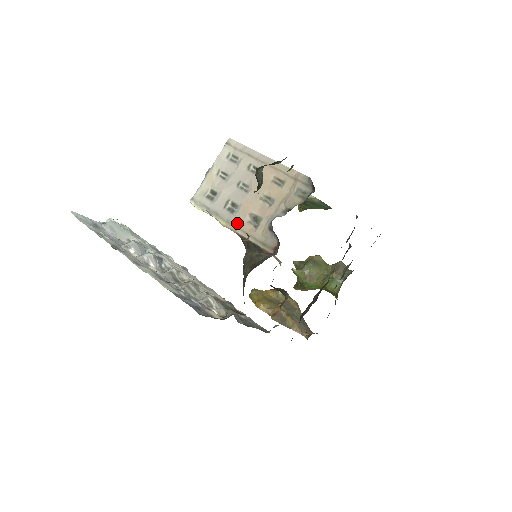
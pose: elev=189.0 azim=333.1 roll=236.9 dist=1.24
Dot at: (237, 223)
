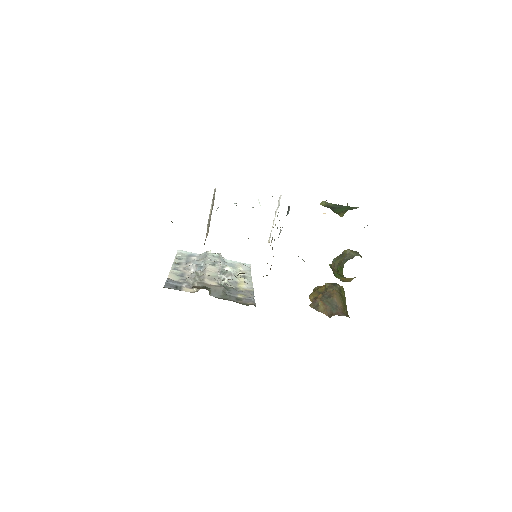
Dot at: occluded
